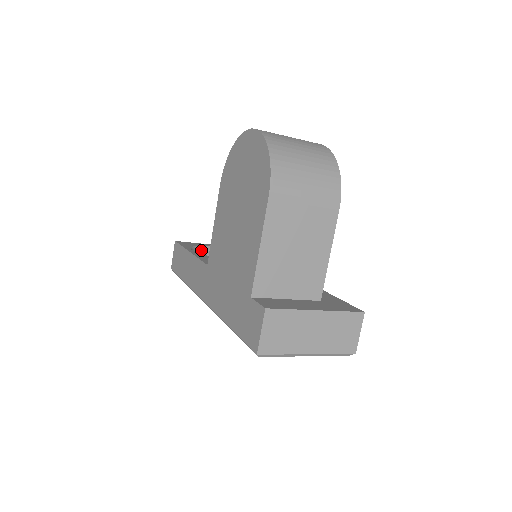
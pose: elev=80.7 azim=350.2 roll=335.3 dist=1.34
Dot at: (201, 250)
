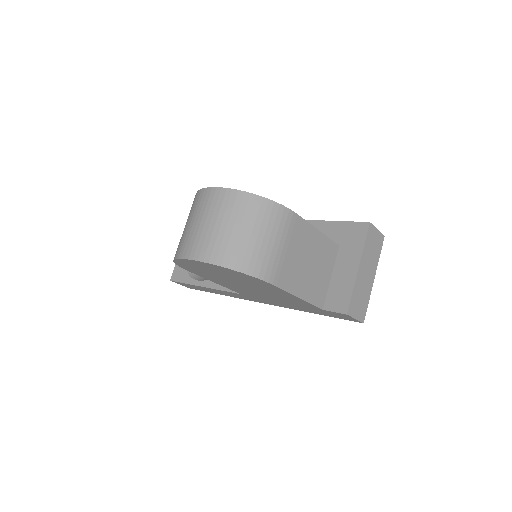
Dot at: occluded
